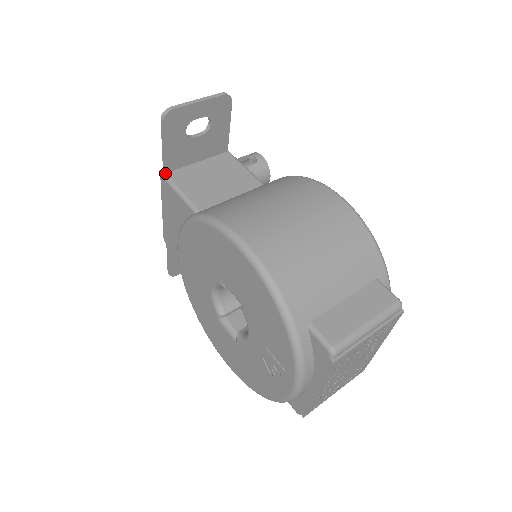
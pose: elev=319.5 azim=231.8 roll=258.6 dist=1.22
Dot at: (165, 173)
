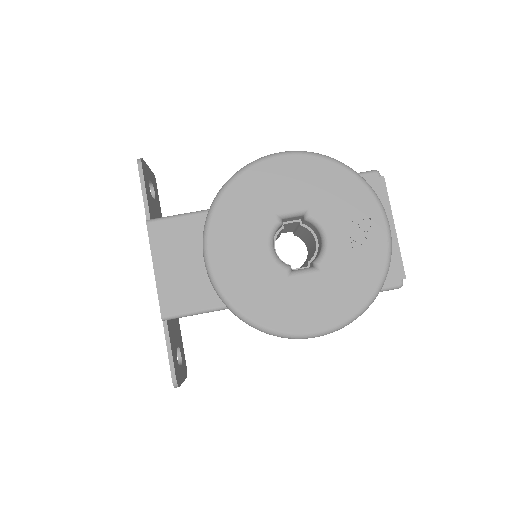
Dot at: (150, 219)
